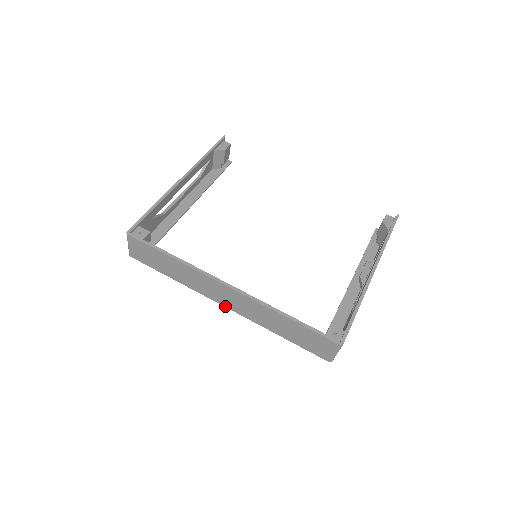
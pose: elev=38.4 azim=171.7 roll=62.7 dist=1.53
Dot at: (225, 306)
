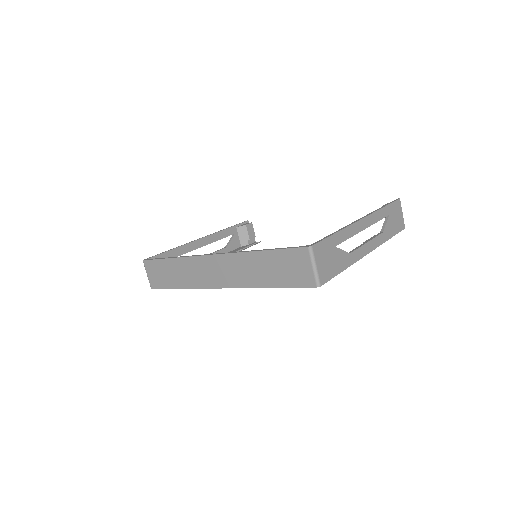
Dot at: (220, 287)
